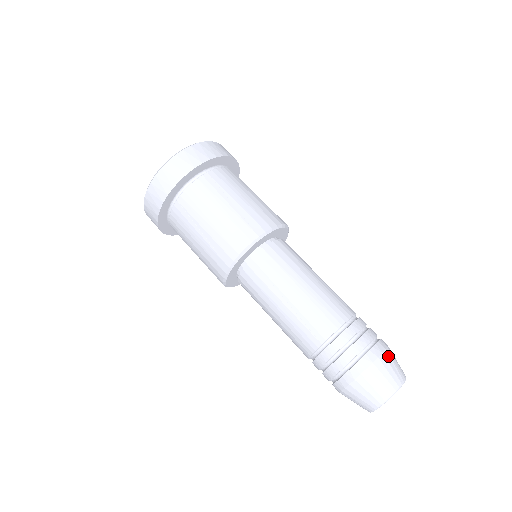
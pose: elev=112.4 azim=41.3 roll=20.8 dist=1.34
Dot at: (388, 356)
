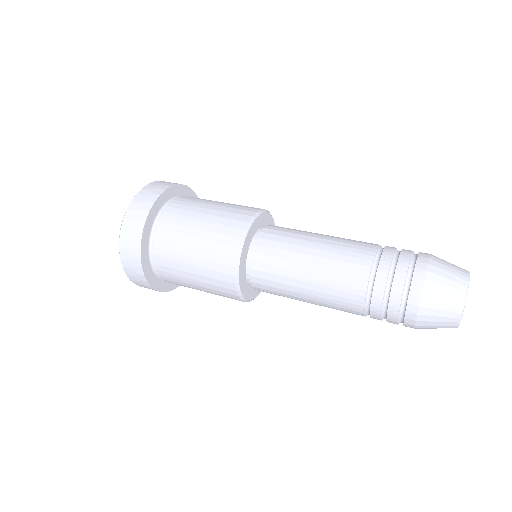
Dot at: (435, 269)
